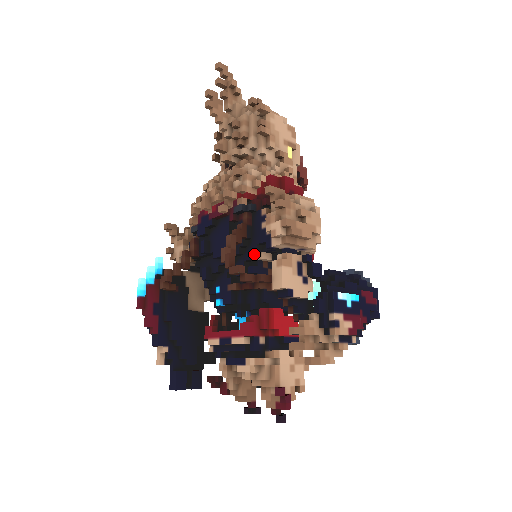
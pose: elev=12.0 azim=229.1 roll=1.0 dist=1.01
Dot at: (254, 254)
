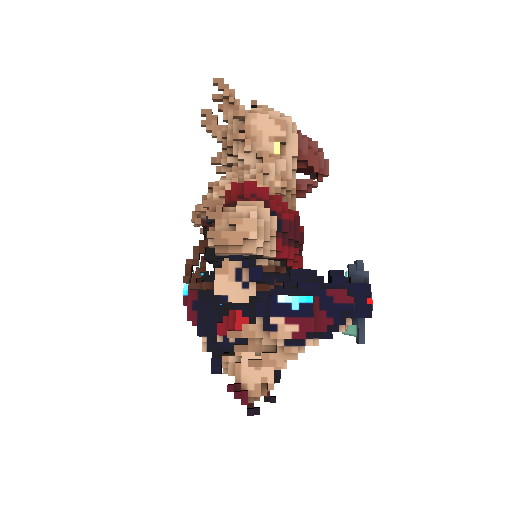
Dot at: (220, 261)
